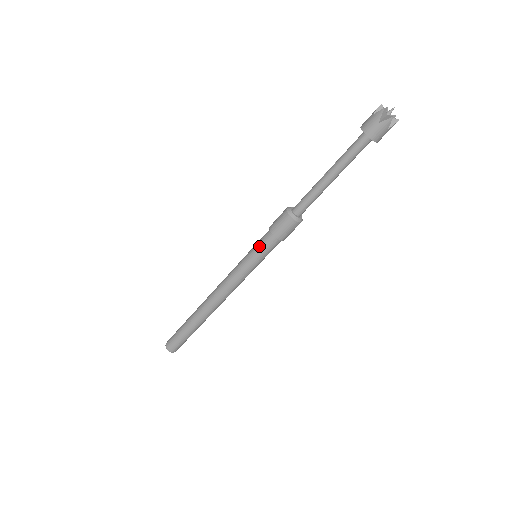
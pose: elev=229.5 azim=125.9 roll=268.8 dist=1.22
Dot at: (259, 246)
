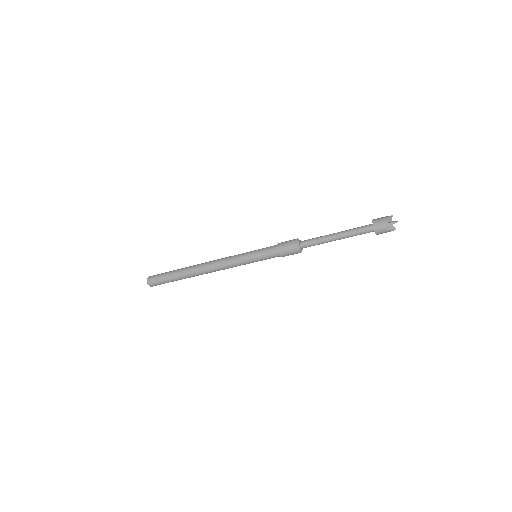
Dot at: (264, 249)
